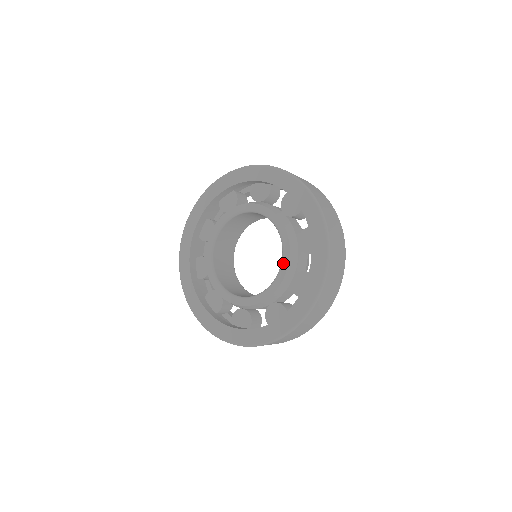
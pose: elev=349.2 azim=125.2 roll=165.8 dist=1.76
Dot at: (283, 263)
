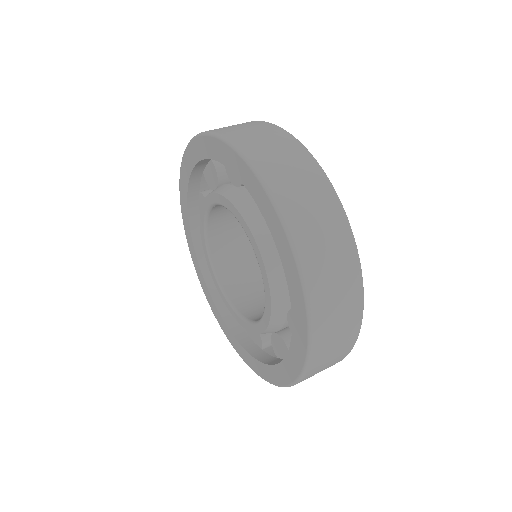
Dot at: (236, 217)
